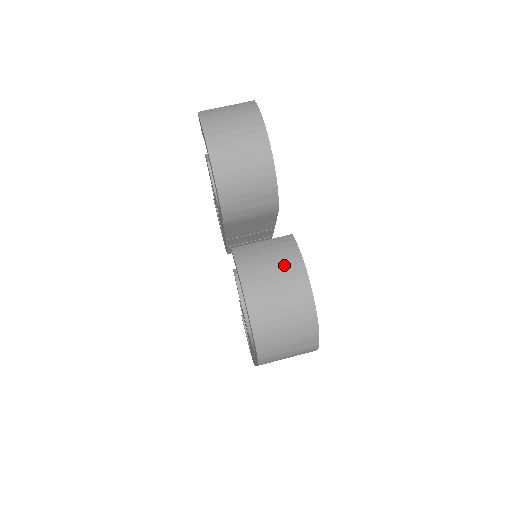
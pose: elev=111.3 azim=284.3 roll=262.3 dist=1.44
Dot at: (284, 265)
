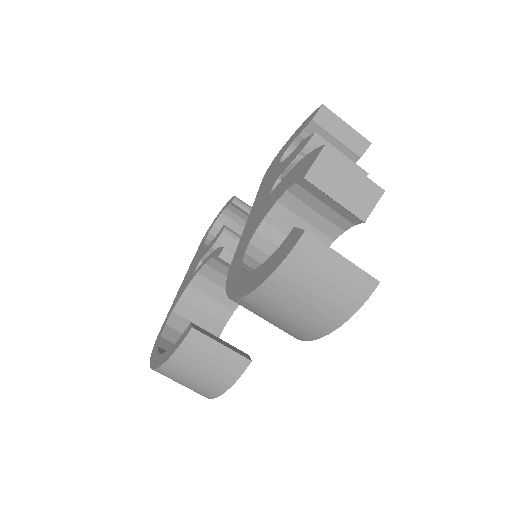
Dot at: (210, 381)
